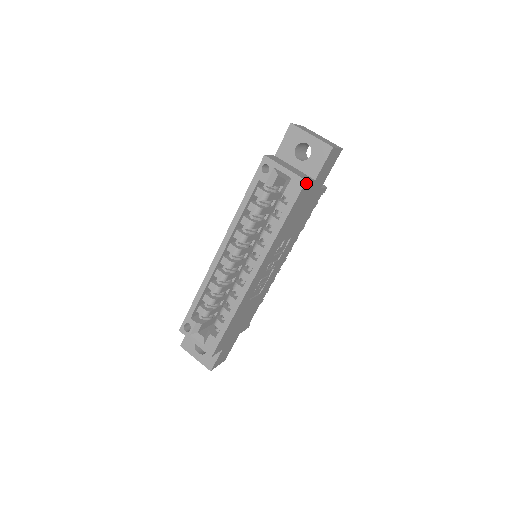
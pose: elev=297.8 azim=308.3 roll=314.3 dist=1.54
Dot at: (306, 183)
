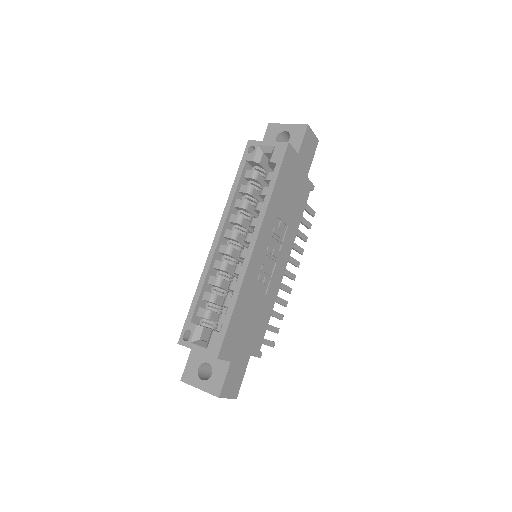
Dot at: (289, 146)
